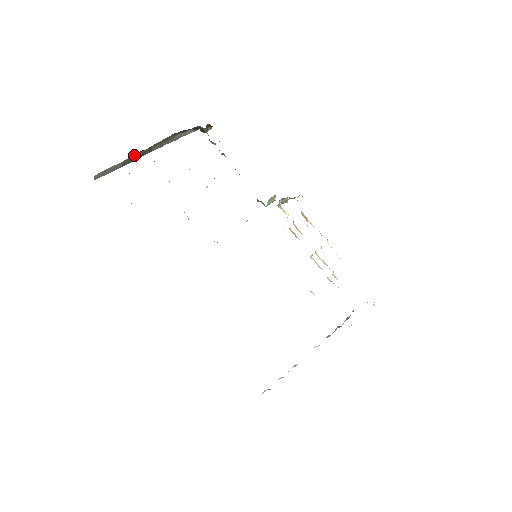
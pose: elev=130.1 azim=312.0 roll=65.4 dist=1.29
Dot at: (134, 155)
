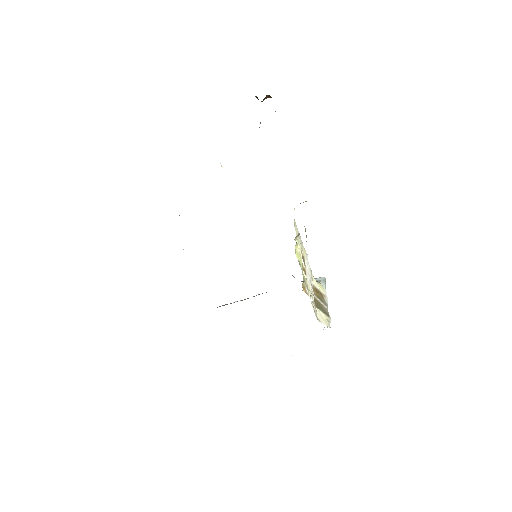
Dot at: occluded
